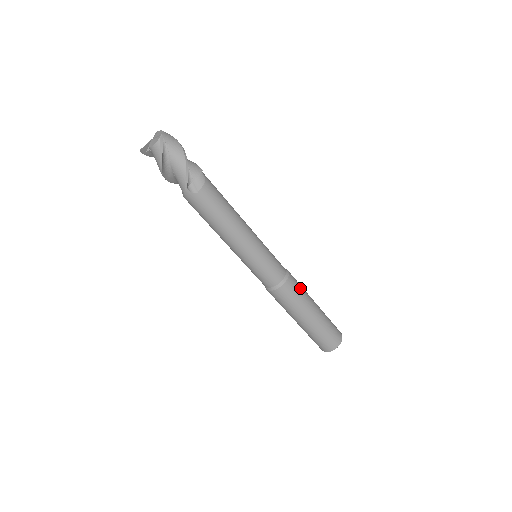
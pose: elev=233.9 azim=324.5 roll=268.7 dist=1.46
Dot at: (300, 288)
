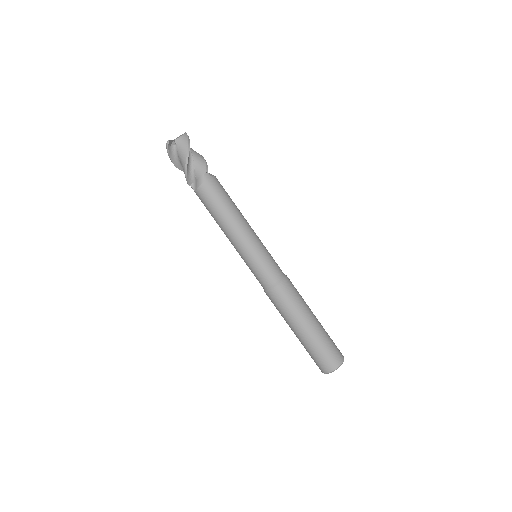
Dot at: occluded
